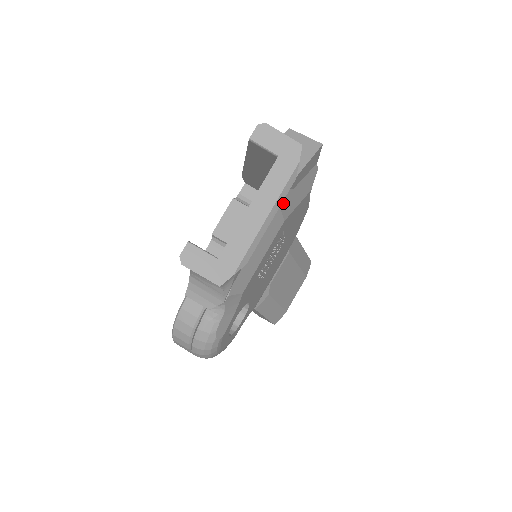
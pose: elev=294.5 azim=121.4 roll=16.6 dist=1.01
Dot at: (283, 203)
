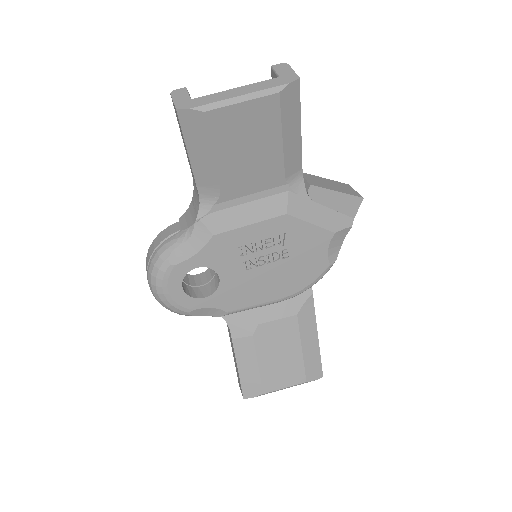
Dot at: (294, 197)
